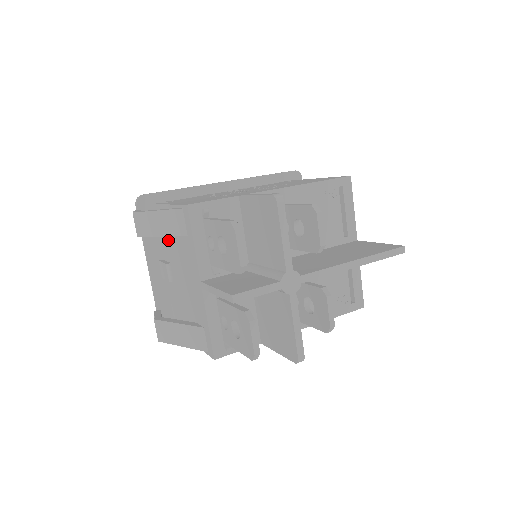
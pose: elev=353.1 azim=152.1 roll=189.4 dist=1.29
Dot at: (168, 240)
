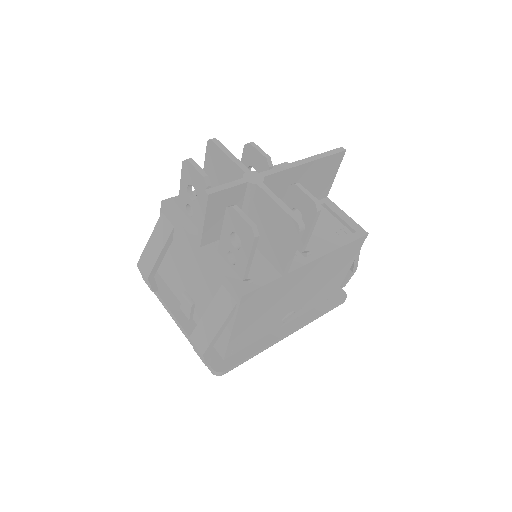
Dot at: (174, 272)
